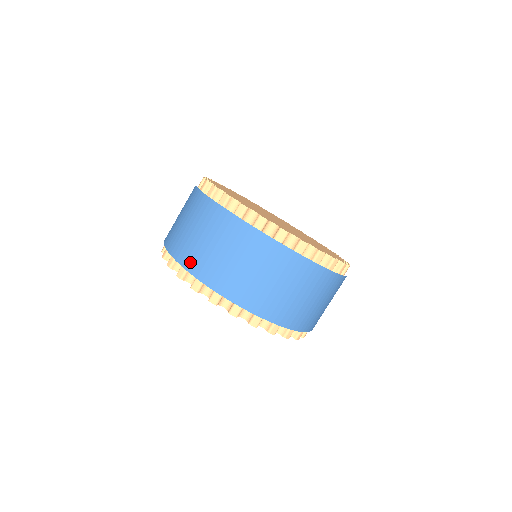
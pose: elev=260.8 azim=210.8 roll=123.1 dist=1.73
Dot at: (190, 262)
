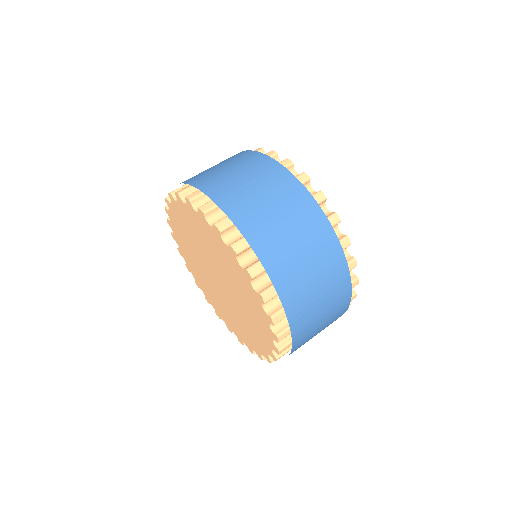
Dot at: (225, 199)
